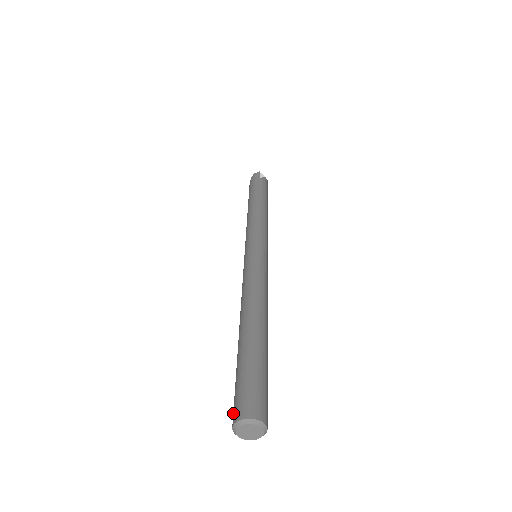
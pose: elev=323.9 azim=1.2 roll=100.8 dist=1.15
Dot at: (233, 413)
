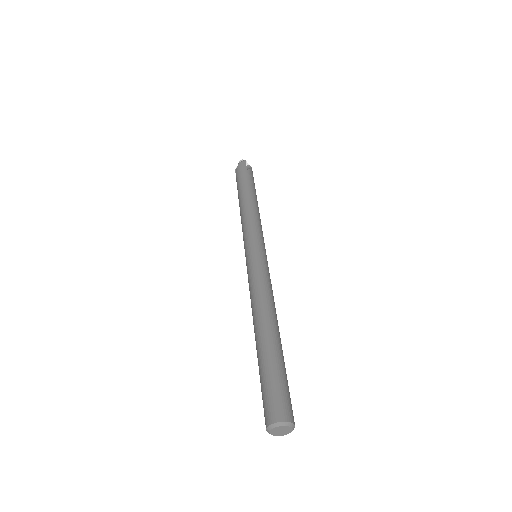
Dot at: (265, 415)
